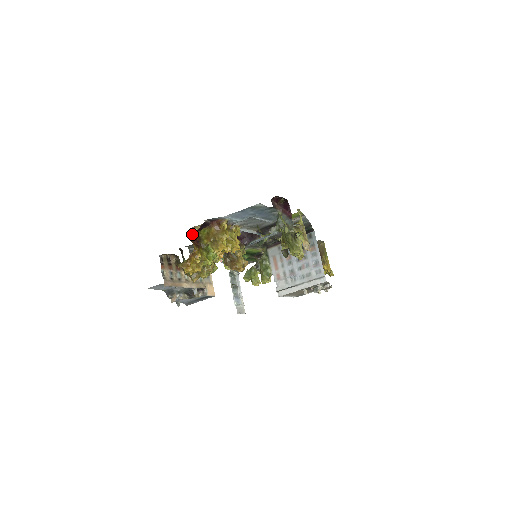
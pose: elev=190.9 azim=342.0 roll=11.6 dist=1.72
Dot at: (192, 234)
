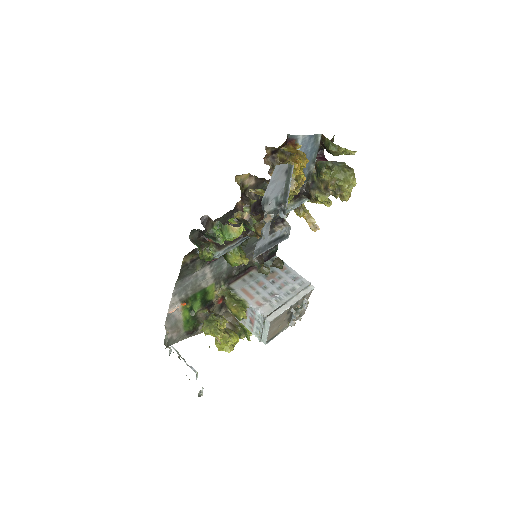
Dot at: occluded
